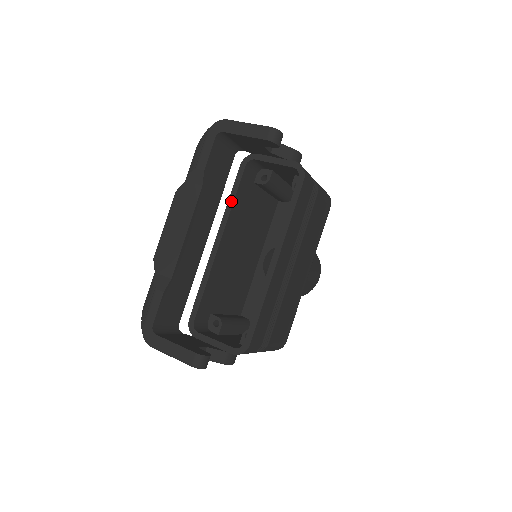
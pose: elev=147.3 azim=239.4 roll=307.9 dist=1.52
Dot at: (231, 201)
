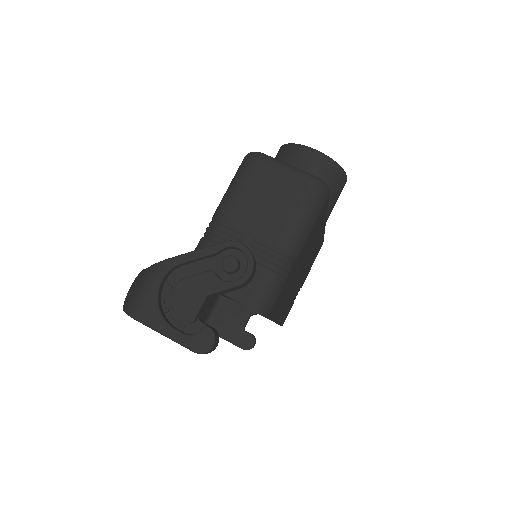
Dot at: occluded
